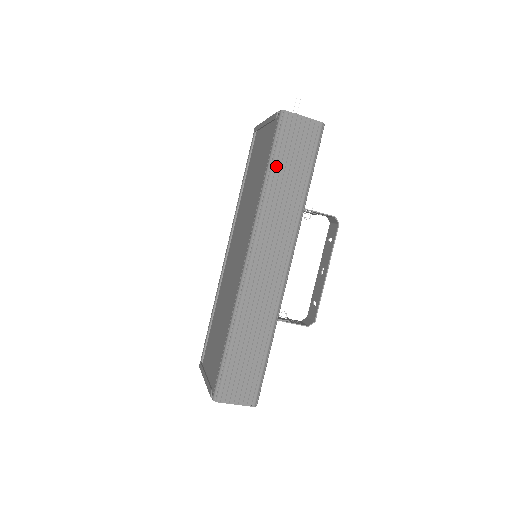
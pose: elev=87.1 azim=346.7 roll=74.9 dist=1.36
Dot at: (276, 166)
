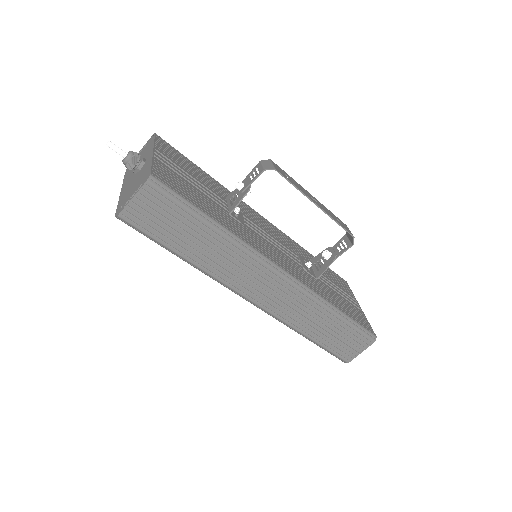
Dot at: (174, 248)
